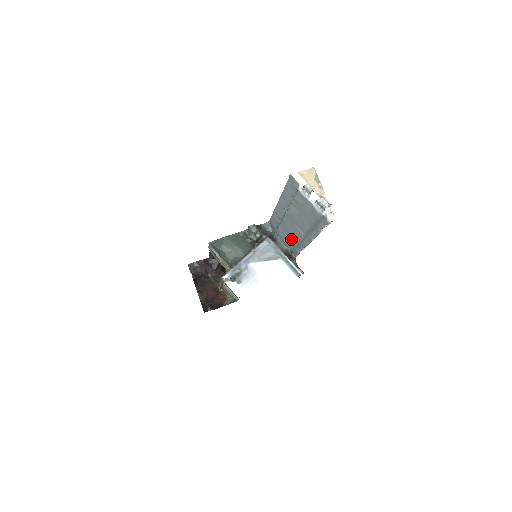
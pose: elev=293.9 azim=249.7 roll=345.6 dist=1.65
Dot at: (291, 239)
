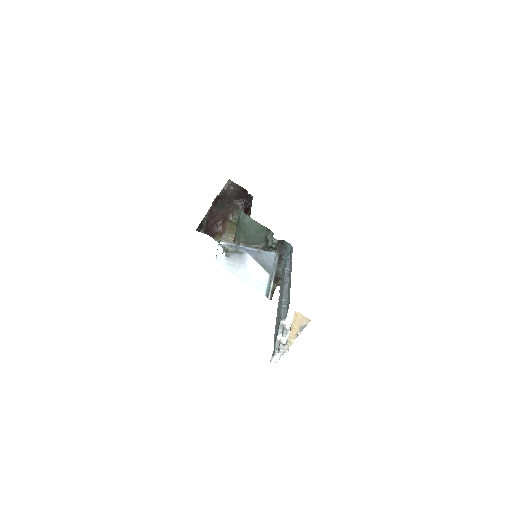
Dot at: occluded
